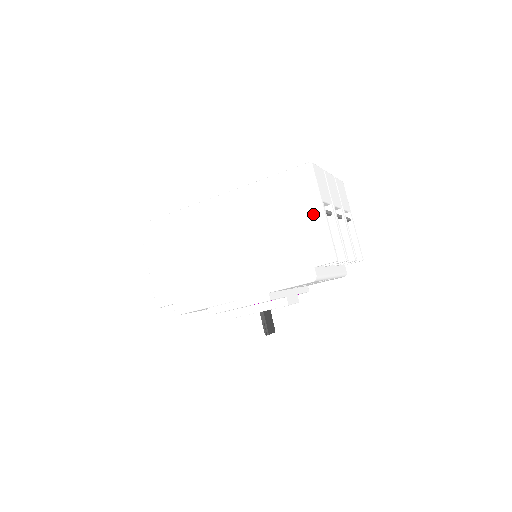
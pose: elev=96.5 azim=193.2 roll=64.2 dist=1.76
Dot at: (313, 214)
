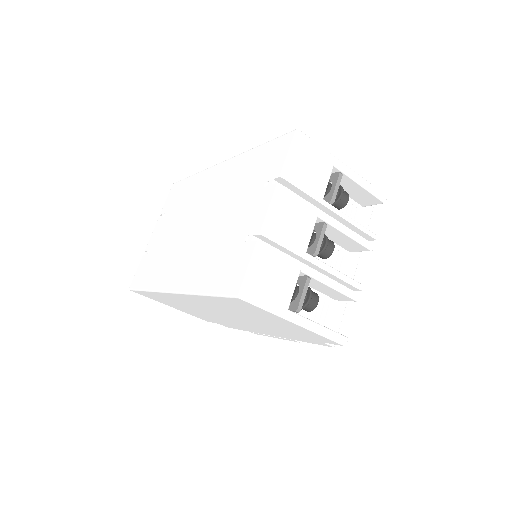
Dot at: (287, 323)
